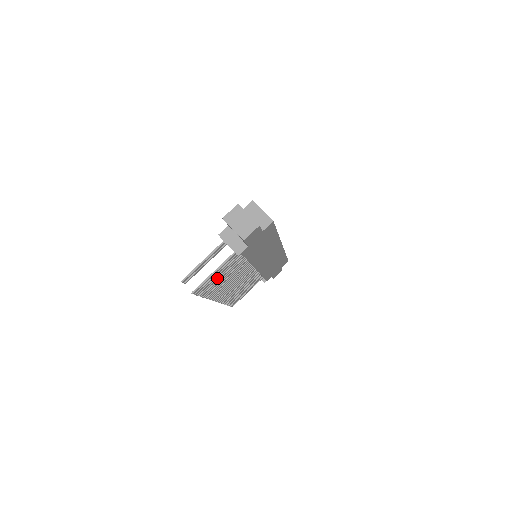
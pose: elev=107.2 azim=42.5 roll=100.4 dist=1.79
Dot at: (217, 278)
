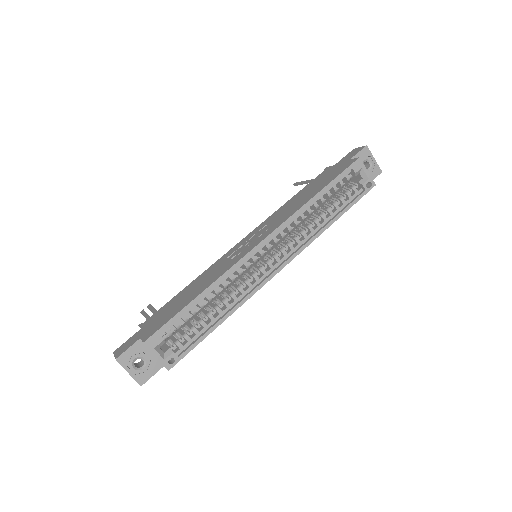
Dot at: occluded
